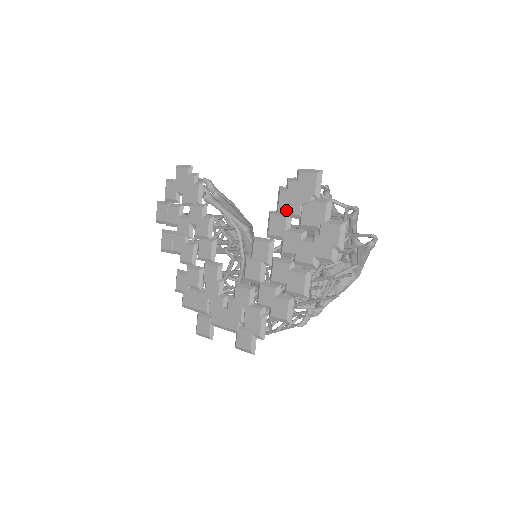
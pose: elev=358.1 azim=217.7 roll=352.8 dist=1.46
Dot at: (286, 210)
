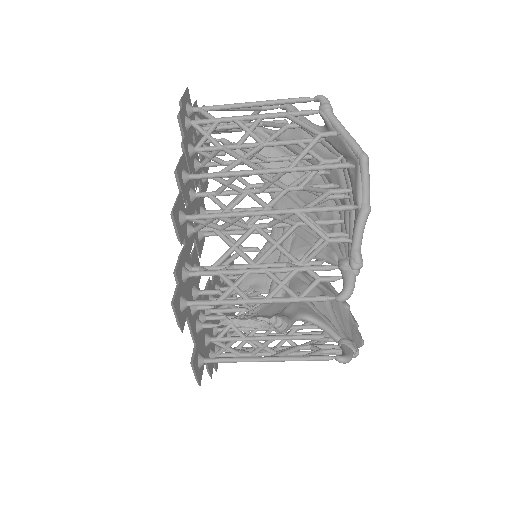
Dot at: occluded
